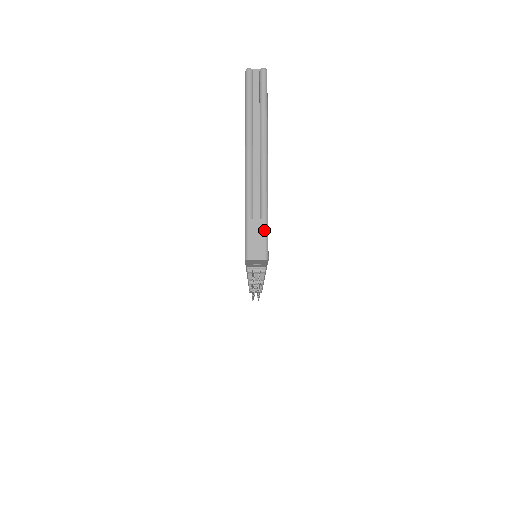
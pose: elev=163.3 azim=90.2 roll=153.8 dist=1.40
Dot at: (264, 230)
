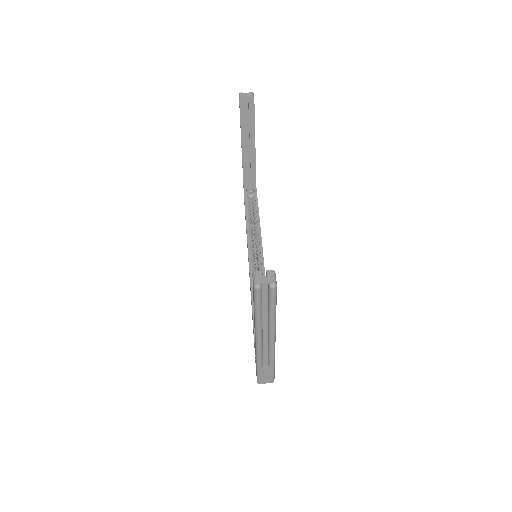
Dot at: (272, 372)
